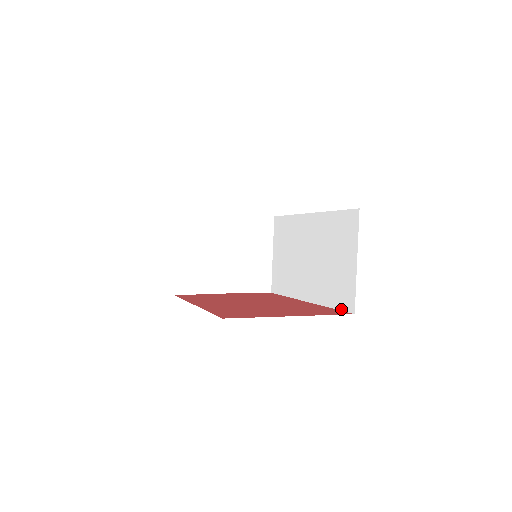
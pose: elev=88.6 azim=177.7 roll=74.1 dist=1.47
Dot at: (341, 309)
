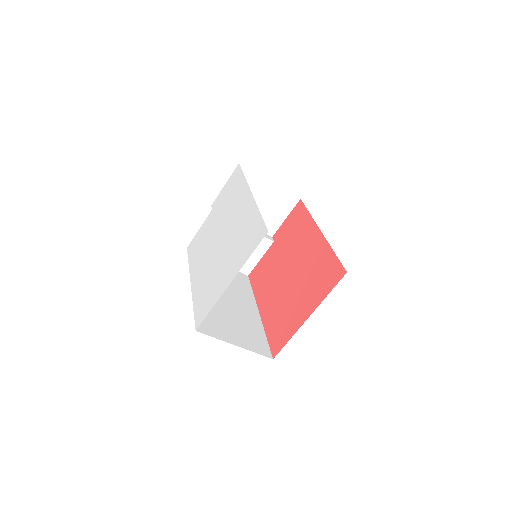
Dot at: (338, 261)
